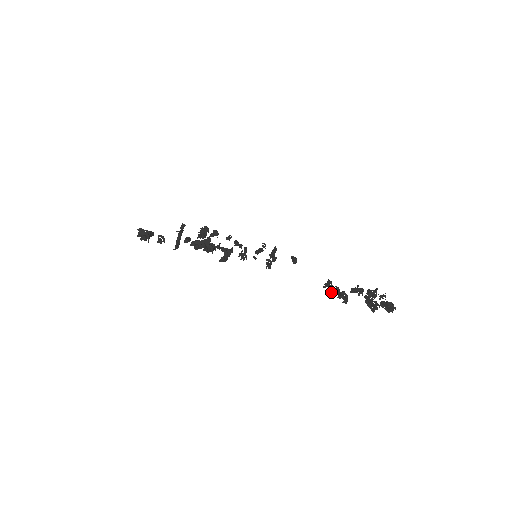
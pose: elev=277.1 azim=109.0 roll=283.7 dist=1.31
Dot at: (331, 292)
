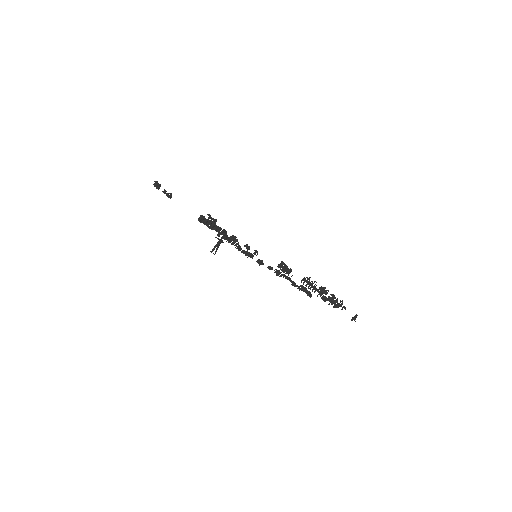
Dot at: (283, 271)
